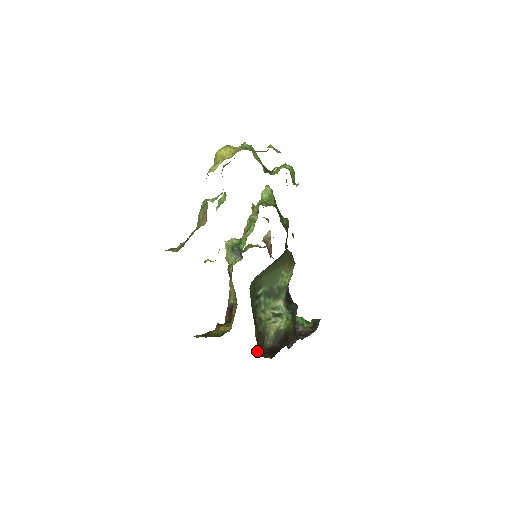
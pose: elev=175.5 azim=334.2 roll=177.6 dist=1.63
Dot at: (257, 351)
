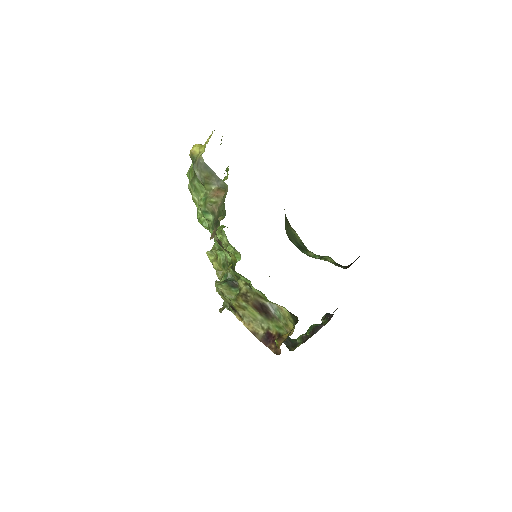
Dot at: occluded
